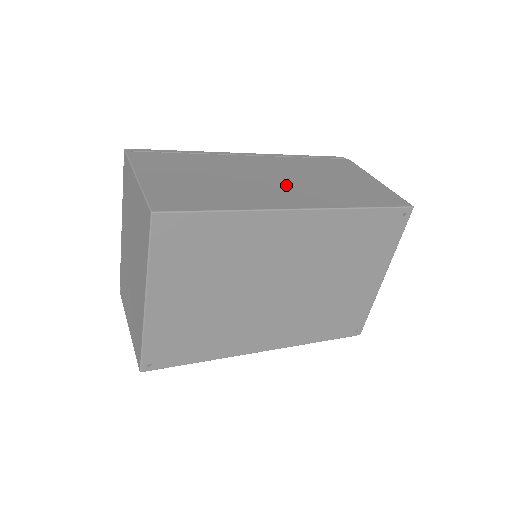
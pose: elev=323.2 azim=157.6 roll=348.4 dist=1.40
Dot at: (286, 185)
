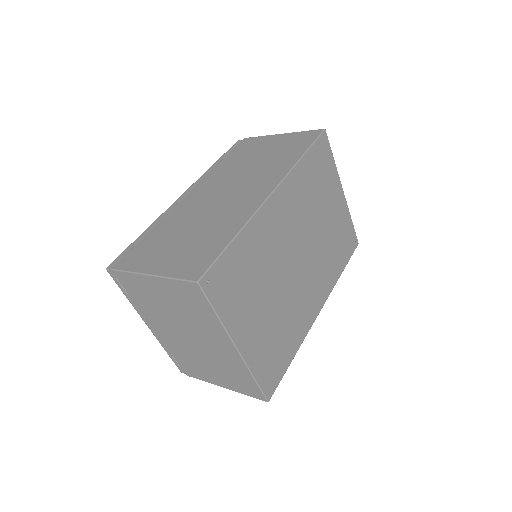
Dot at: (239, 188)
